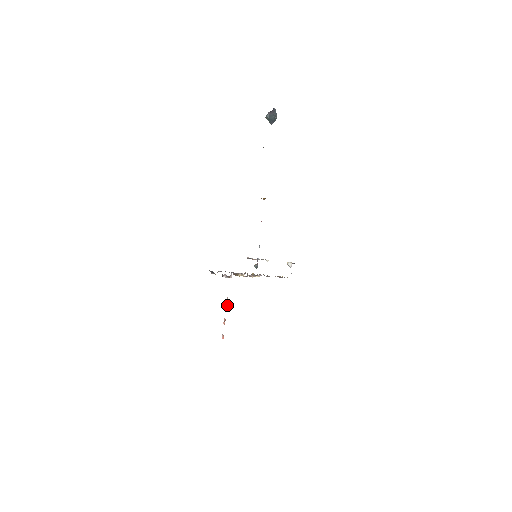
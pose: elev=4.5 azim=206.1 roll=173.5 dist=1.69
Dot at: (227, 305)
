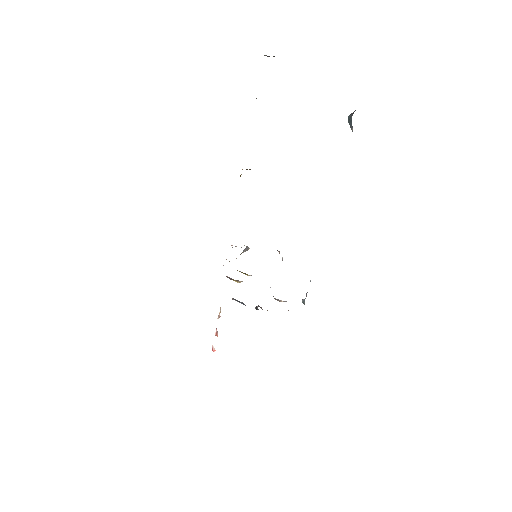
Dot at: (219, 313)
